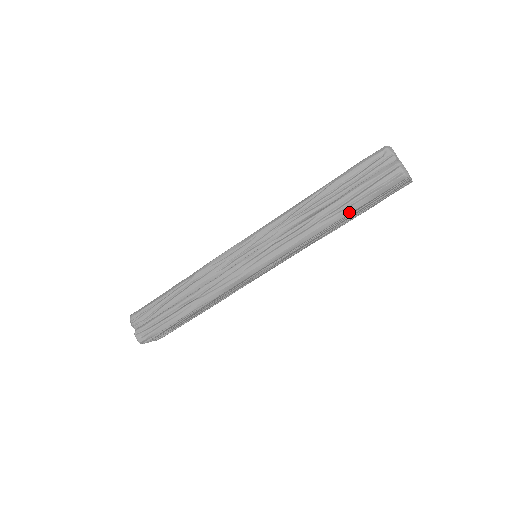
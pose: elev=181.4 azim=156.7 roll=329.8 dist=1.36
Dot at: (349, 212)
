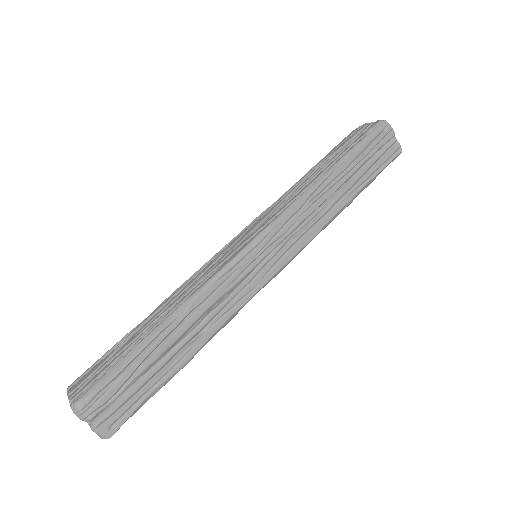
Dot at: (361, 191)
